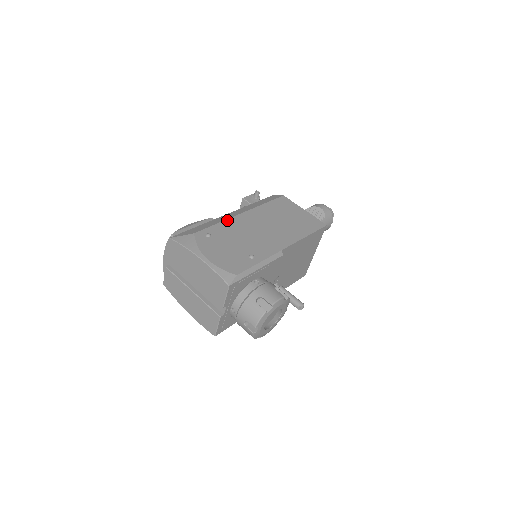
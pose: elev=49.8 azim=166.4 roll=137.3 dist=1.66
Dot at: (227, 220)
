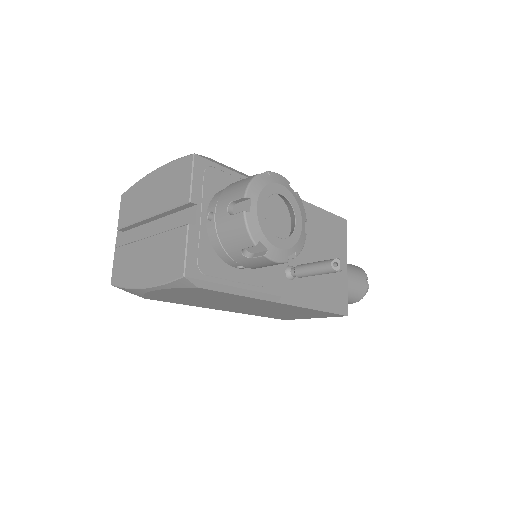
Dot at: occluded
